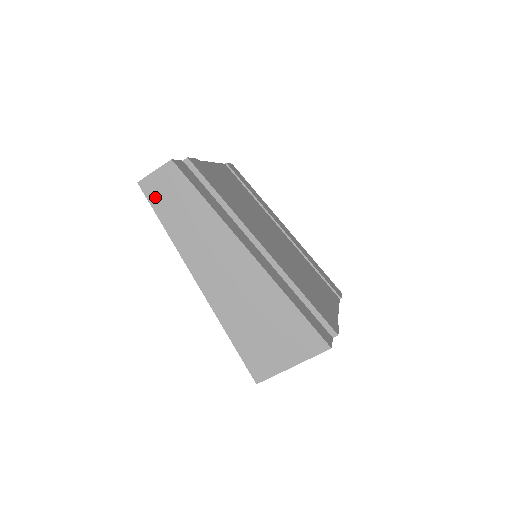
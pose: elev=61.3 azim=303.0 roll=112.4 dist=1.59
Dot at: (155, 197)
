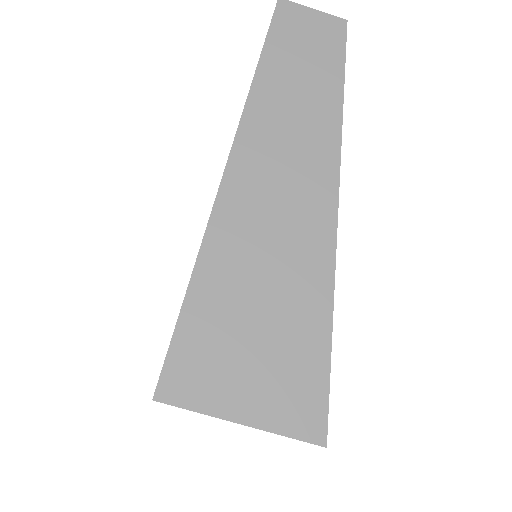
Dot at: (283, 32)
